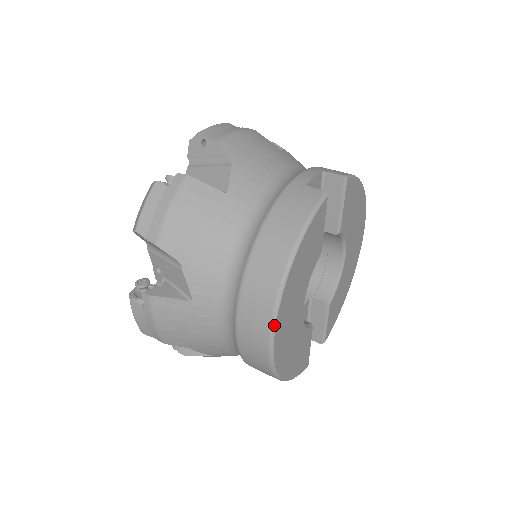
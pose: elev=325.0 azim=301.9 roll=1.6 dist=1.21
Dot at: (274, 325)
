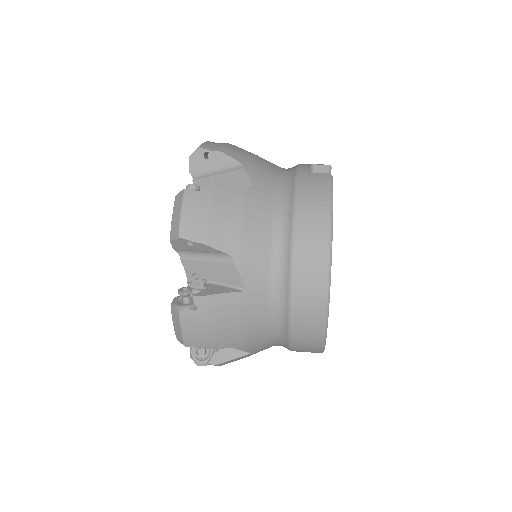
Dot at: (329, 287)
